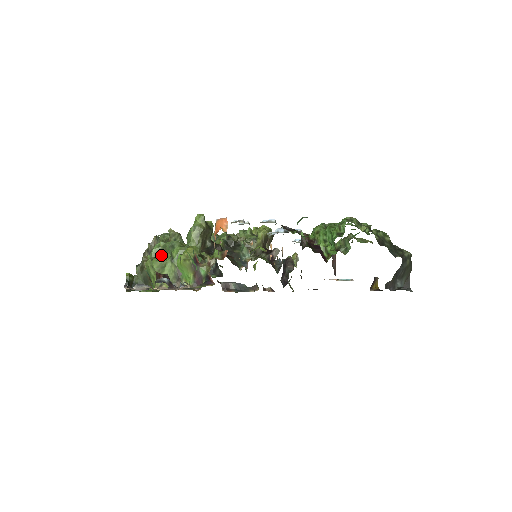
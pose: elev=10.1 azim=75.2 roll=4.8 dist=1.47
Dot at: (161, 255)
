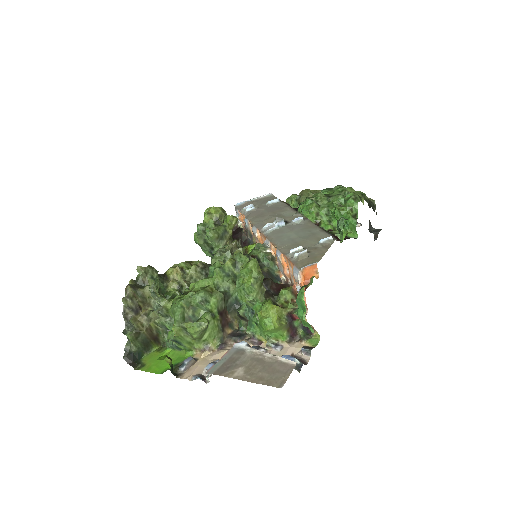
Dot at: (190, 316)
